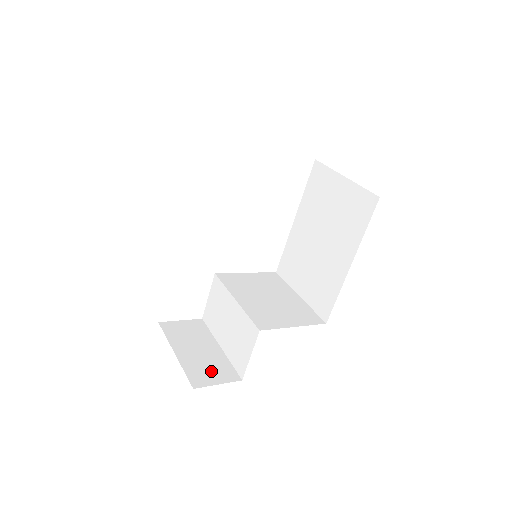
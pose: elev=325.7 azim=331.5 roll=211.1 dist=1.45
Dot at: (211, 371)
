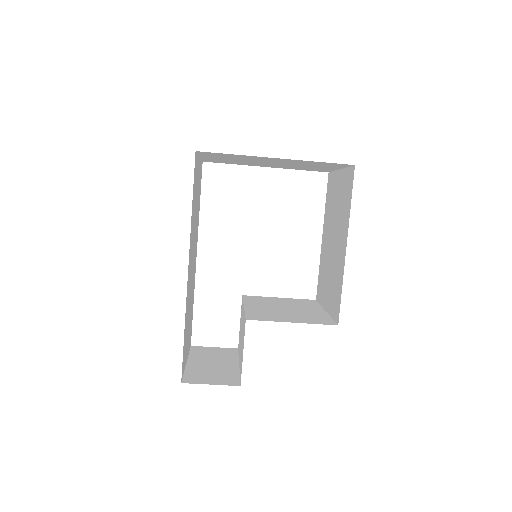
Dot at: (212, 376)
